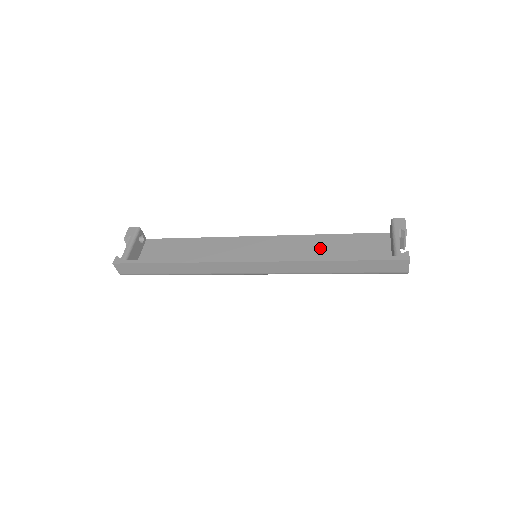
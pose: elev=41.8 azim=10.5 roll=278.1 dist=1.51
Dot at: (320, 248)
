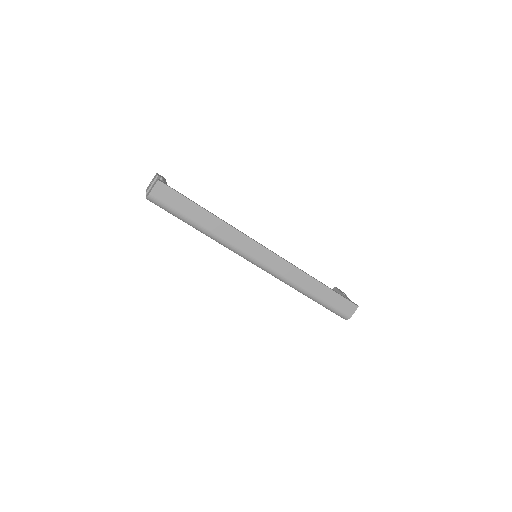
Dot at: occluded
